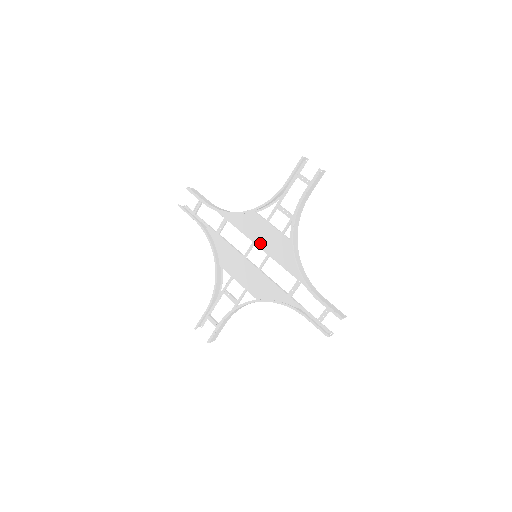
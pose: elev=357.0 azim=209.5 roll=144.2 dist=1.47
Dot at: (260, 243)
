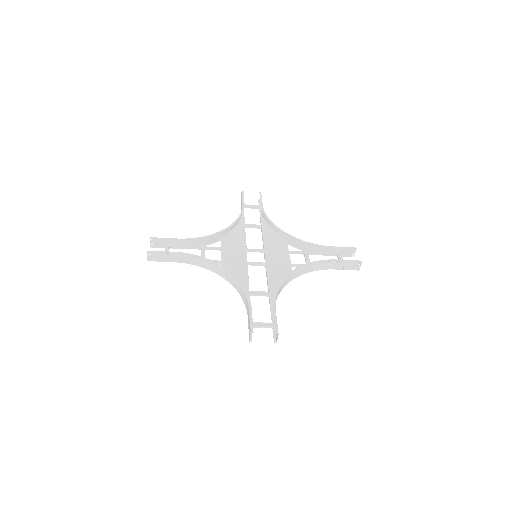
Dot at: (269, 254)
